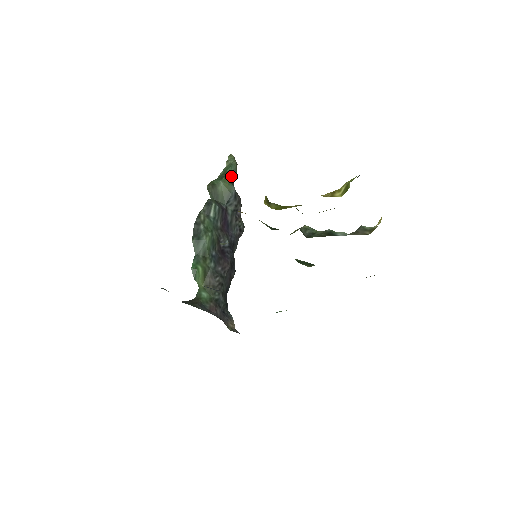
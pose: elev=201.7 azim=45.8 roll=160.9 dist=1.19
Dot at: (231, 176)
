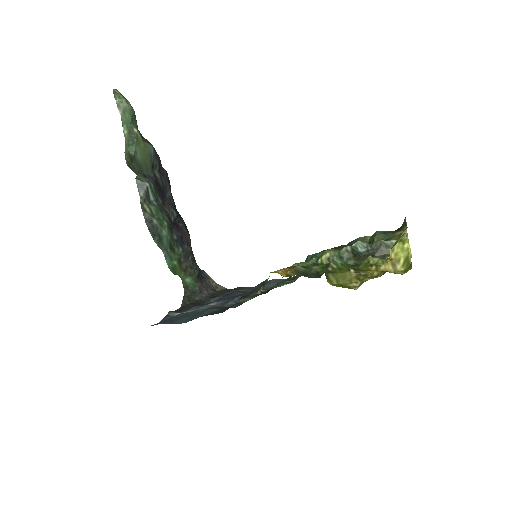
Dot at: (137, 129)
